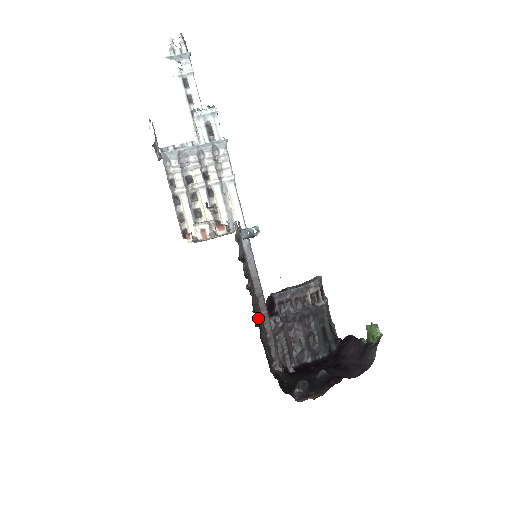
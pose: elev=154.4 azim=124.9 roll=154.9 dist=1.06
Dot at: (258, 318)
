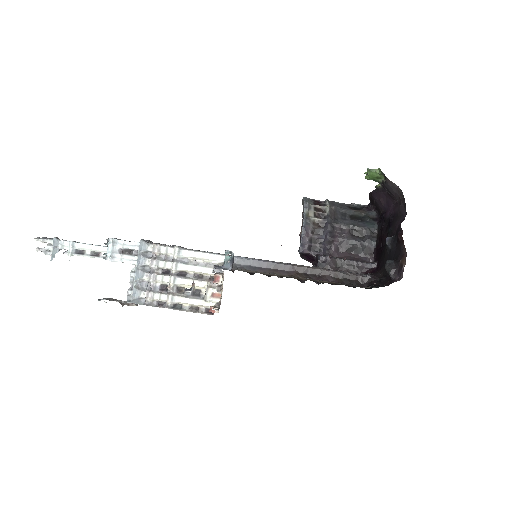
Dot at: occluded
